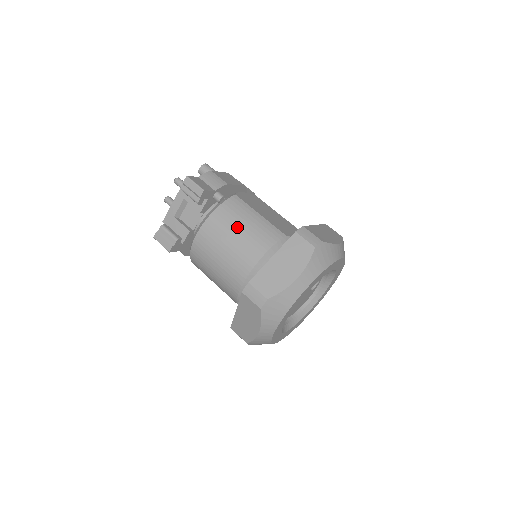
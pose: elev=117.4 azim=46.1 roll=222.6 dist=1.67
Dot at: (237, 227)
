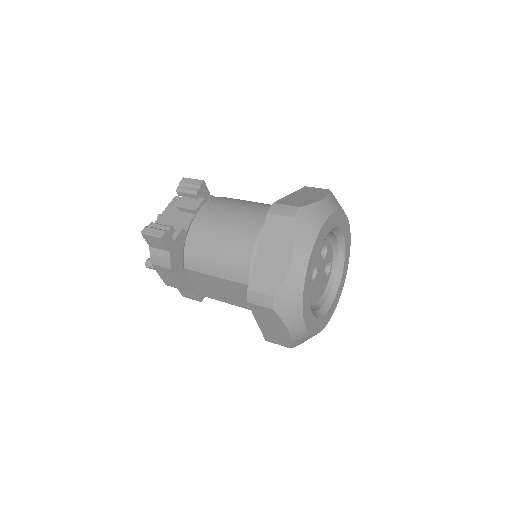
Dot at: (242, 202)
